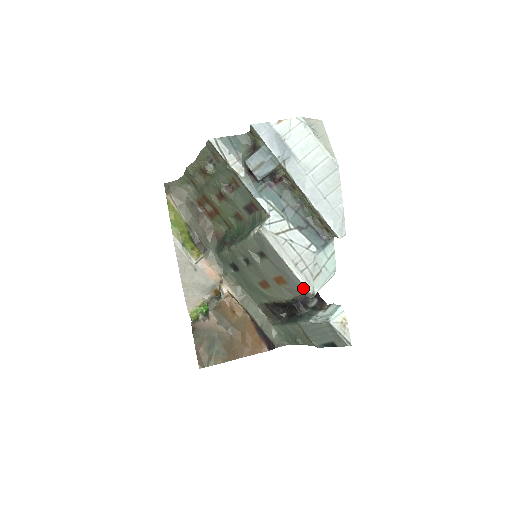
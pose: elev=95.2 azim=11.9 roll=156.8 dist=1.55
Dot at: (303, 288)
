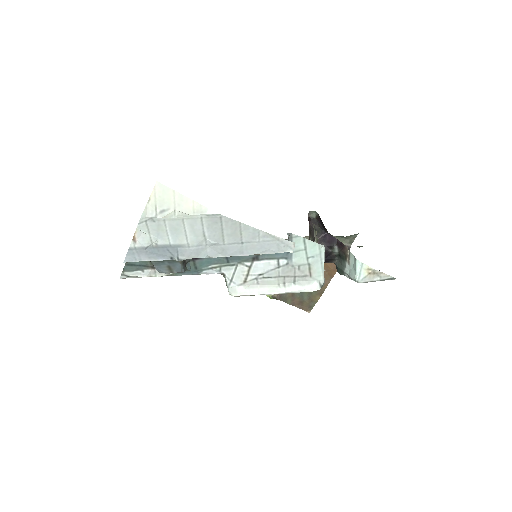
Dot at: (309, 290)
